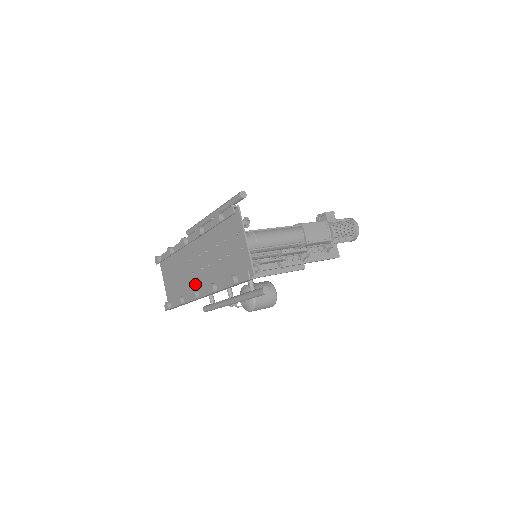
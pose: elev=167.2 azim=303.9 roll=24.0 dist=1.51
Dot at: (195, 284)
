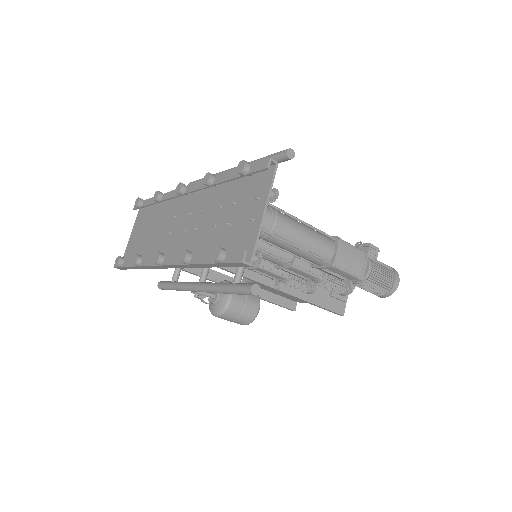
Dot at: (166, 248)
